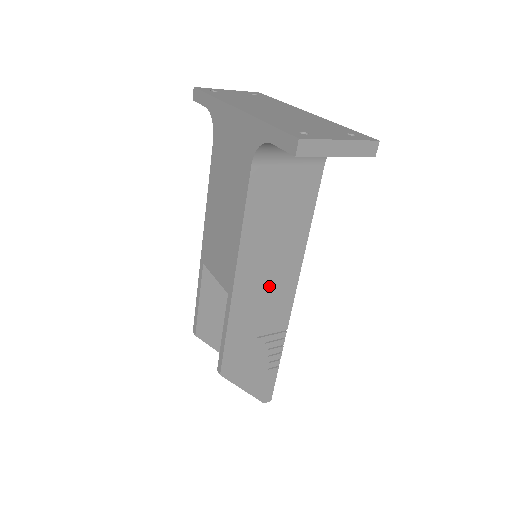
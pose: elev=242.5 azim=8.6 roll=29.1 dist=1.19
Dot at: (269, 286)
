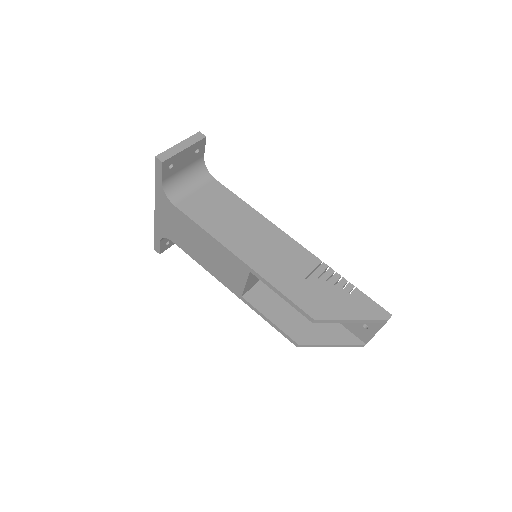
Dot at: (268, 247)
